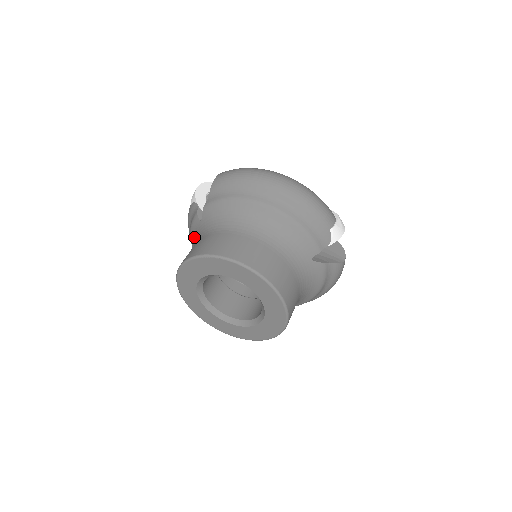
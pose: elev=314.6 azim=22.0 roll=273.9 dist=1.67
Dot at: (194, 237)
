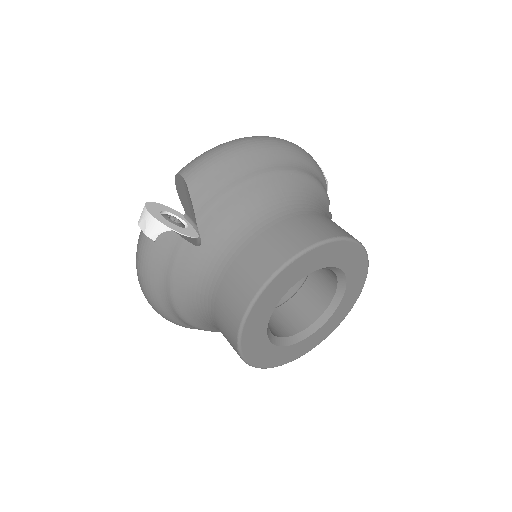
Dot at: (191, 277)
